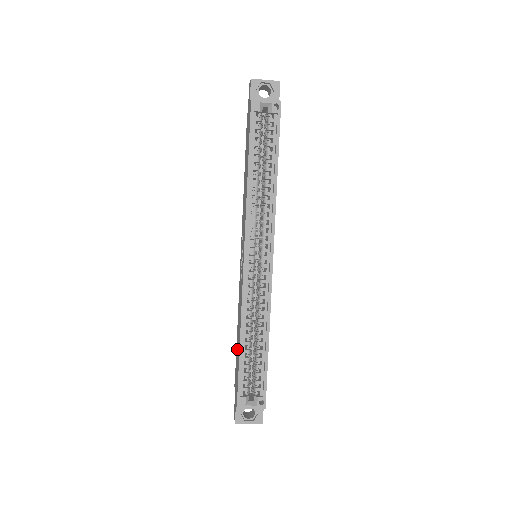
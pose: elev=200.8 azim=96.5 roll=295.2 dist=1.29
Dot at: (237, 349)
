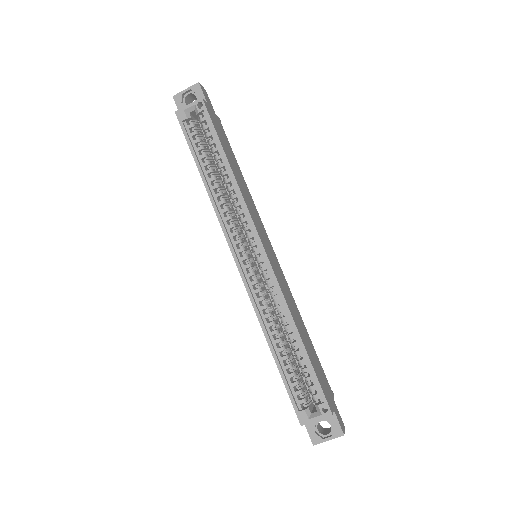
Dot at: occluded
